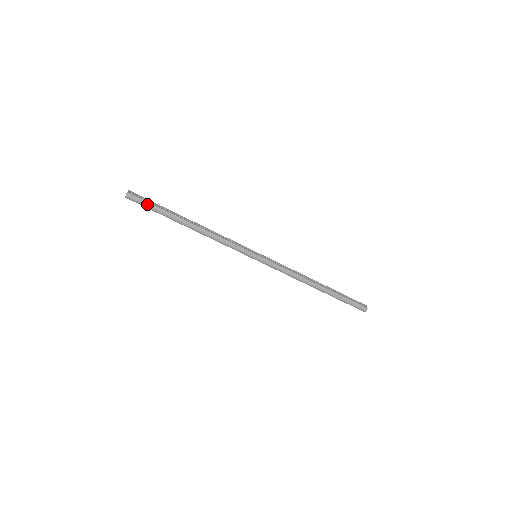
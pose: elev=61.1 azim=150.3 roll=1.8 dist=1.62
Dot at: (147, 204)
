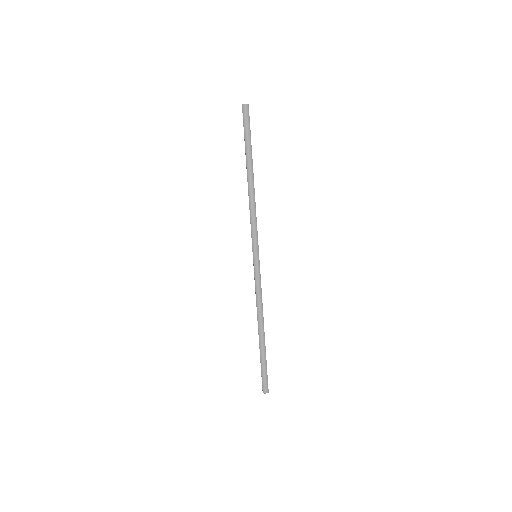
Dot at: (248, 127)
